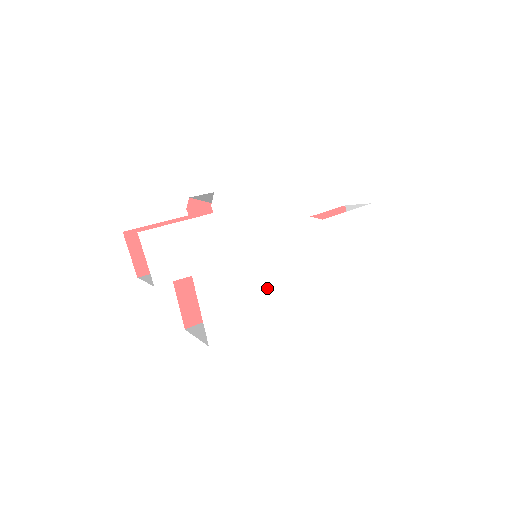
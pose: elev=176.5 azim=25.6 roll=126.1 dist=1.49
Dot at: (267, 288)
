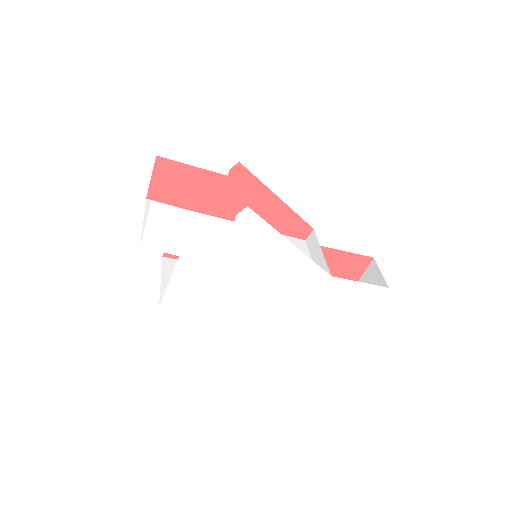
Dot at: (239, 296)
